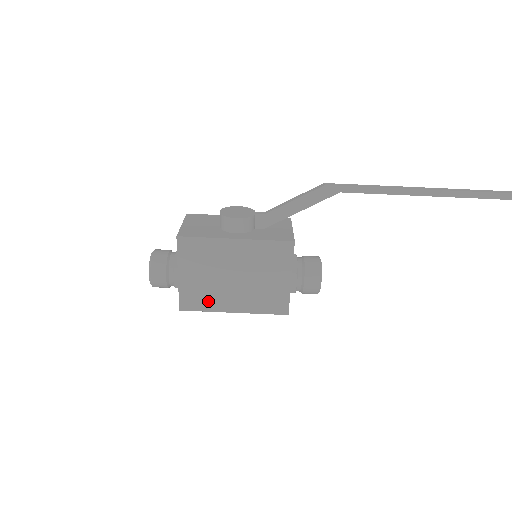
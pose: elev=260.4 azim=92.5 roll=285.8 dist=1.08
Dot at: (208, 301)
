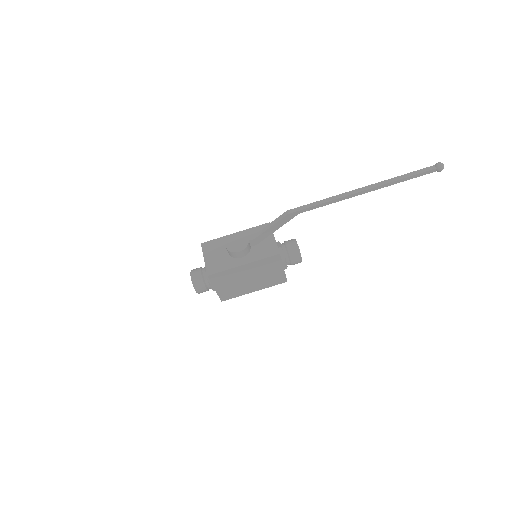
Dot at: (237, 293)
